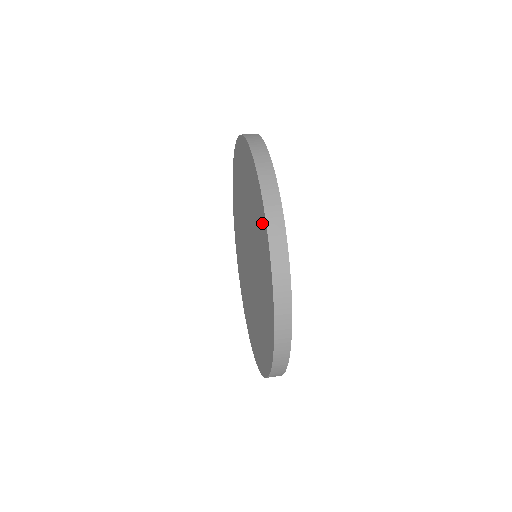
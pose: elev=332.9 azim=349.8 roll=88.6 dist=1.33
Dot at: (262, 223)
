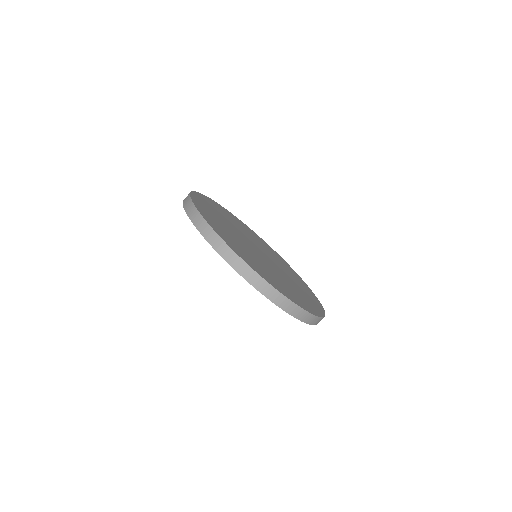
Dot at: occluded
